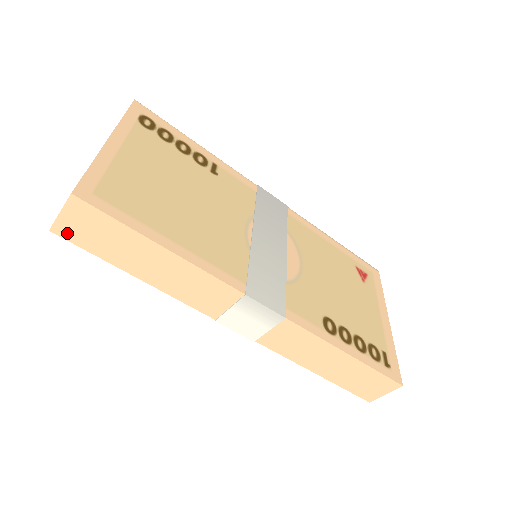
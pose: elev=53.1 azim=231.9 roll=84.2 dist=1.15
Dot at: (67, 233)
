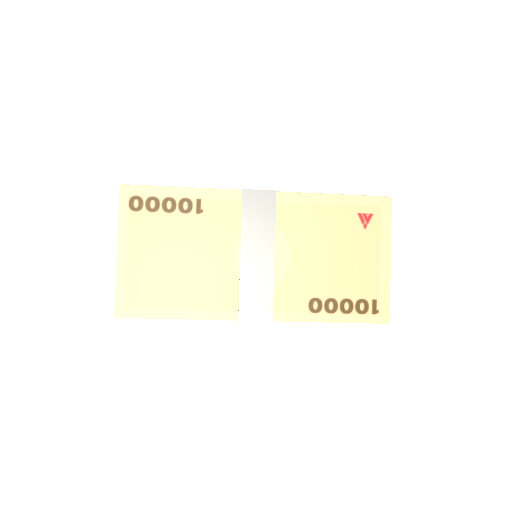
Dot at: occluded
